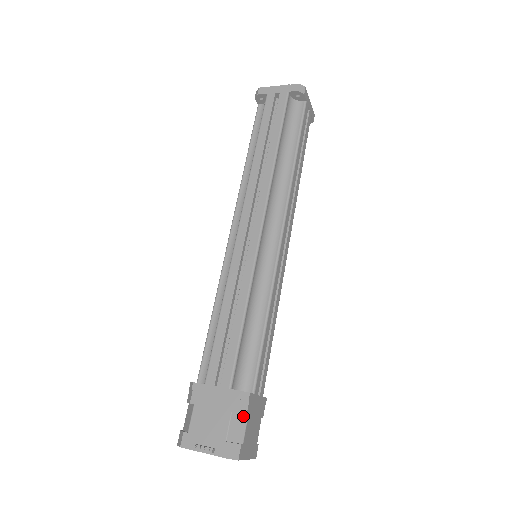
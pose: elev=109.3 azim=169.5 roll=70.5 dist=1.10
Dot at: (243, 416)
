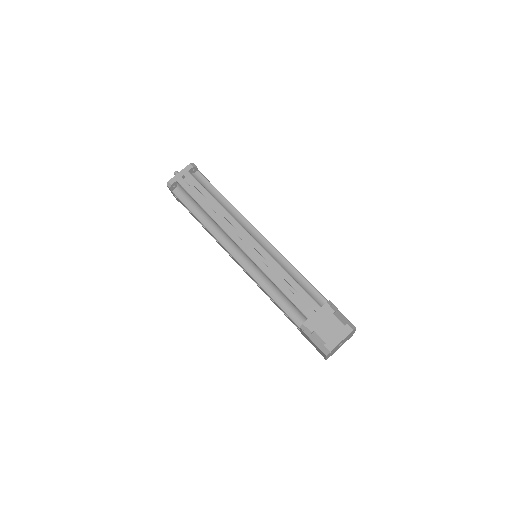
Dot at: (337, 312)
